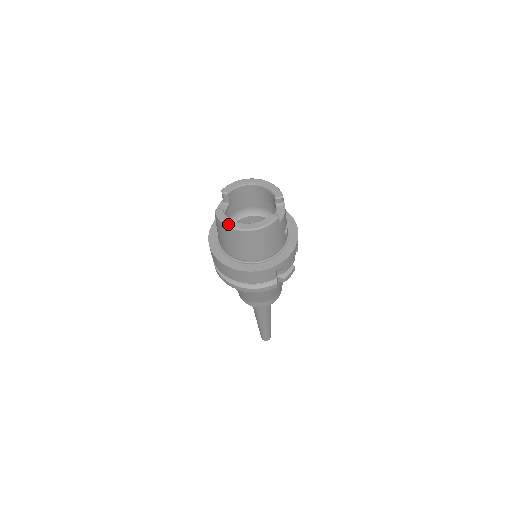
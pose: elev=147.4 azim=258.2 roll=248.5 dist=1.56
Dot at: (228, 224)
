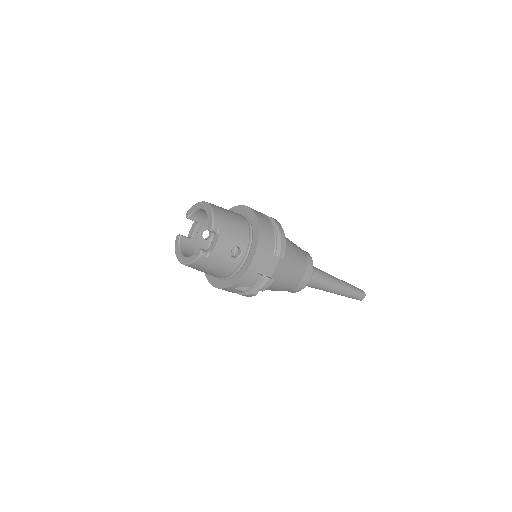
Dot at: (176, 254)
